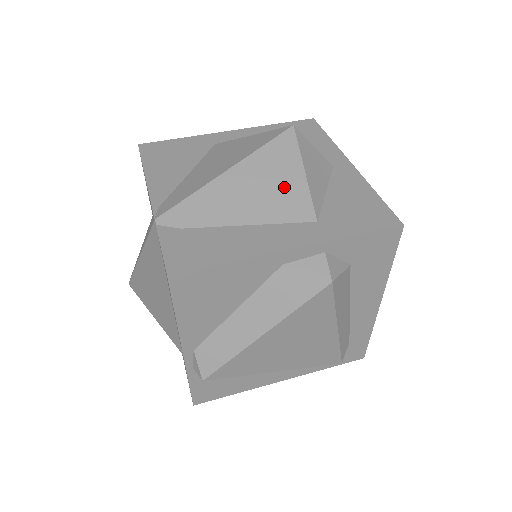
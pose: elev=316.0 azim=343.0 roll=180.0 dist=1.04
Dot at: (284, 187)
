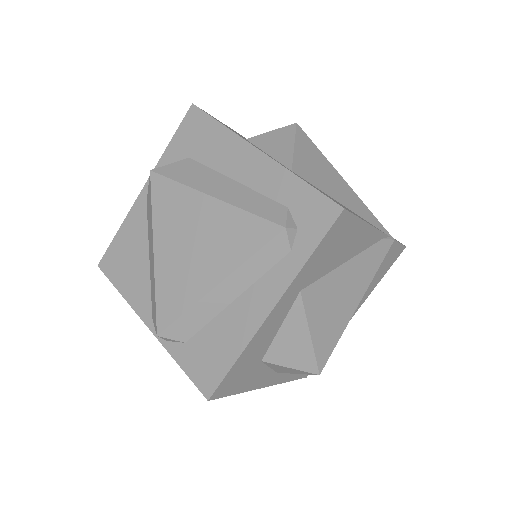
Dot at: occluded
